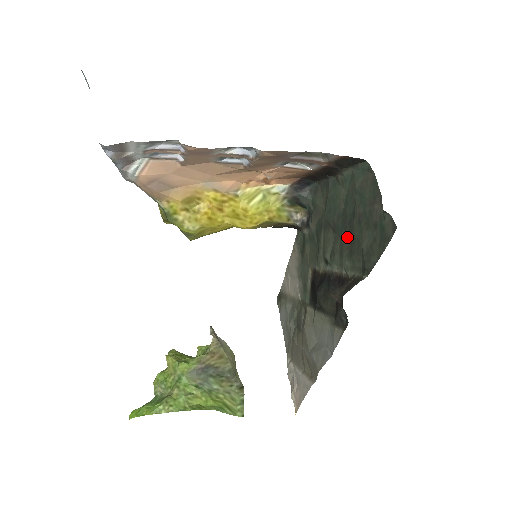
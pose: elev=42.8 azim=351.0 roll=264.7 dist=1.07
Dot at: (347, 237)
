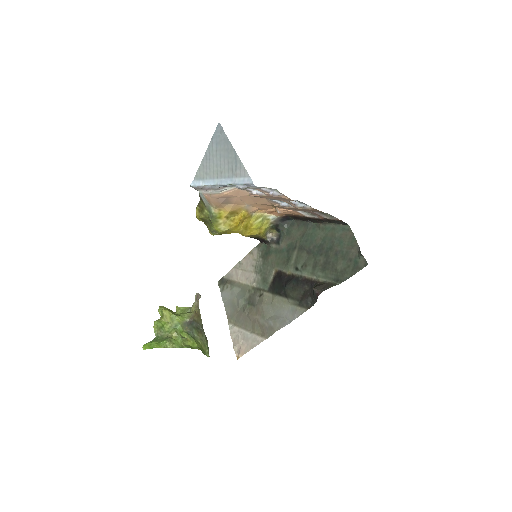
Dot at: (322, 260)
